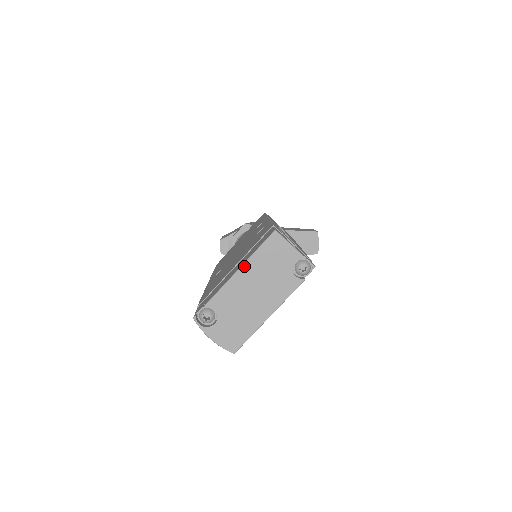
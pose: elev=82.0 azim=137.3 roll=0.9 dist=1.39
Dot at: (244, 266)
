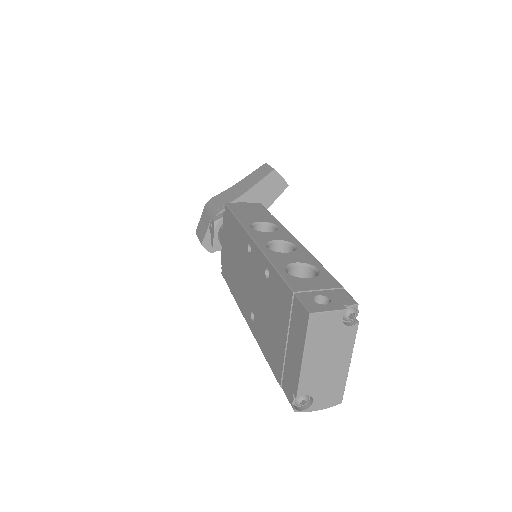
Dot at: (305, 354)
